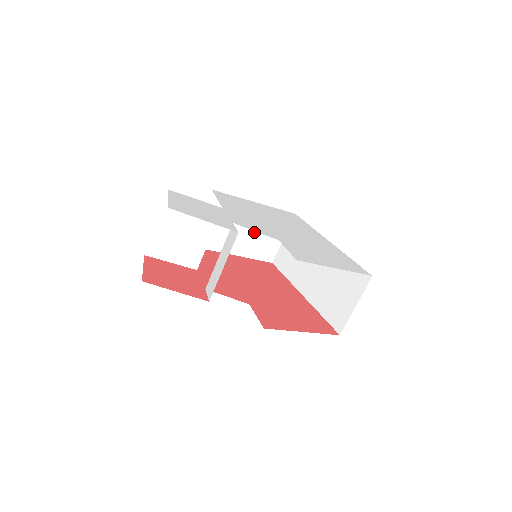
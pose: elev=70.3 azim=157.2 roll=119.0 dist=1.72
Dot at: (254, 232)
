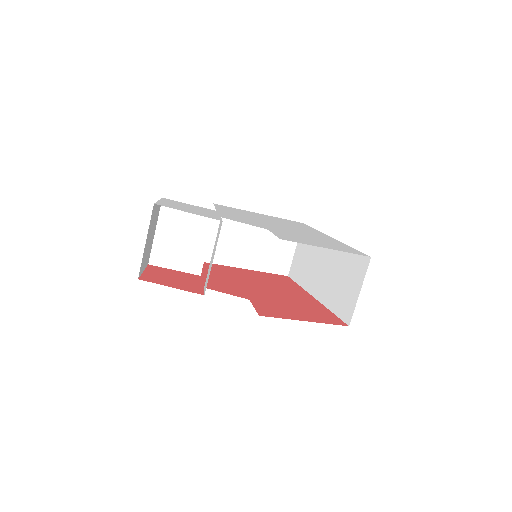
Dot at: (263, 244)
